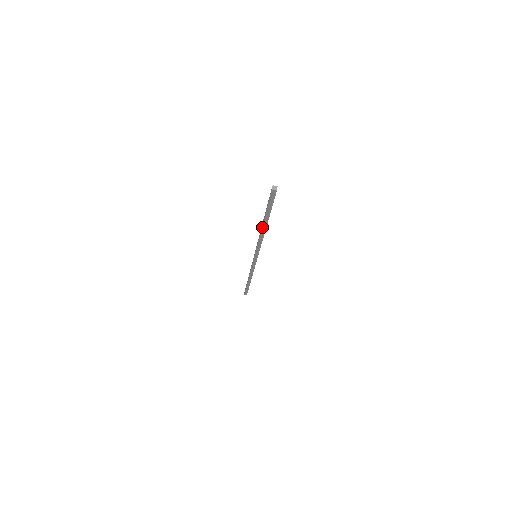
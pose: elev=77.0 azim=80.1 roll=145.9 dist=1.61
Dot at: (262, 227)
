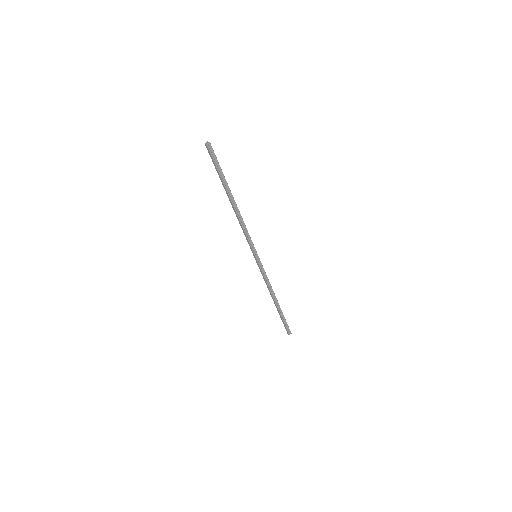
Dot at: (232, 203)
